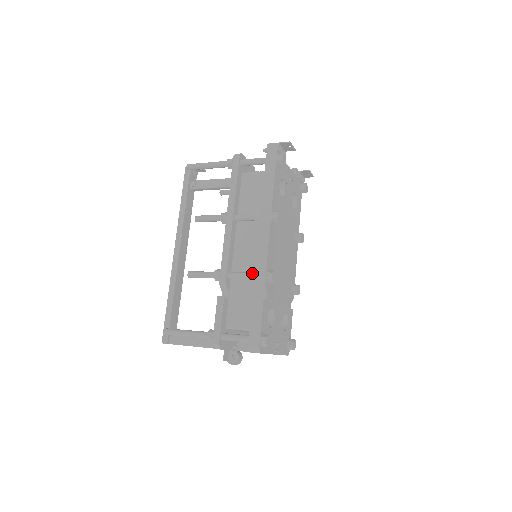
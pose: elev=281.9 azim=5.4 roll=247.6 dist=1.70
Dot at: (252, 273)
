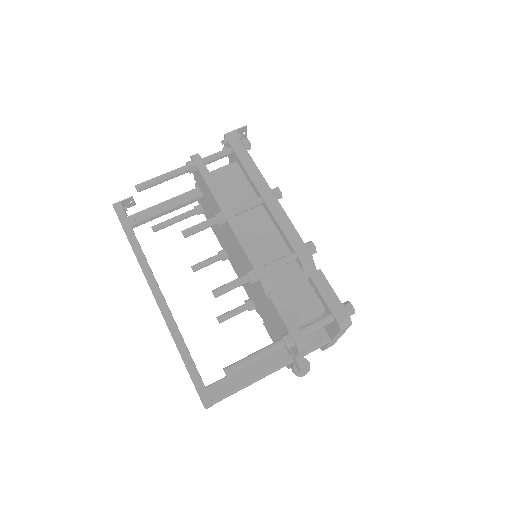
Dot at: (290, 254)
